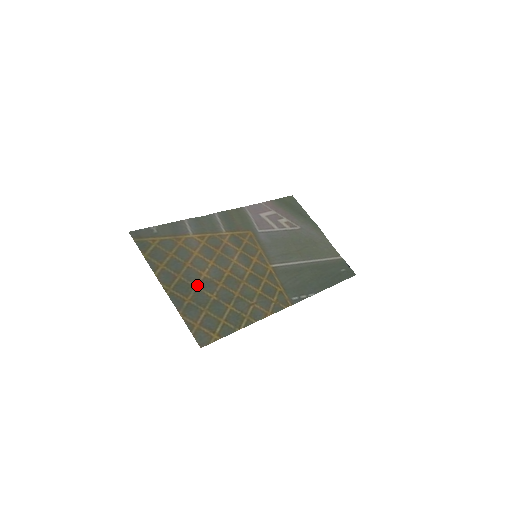
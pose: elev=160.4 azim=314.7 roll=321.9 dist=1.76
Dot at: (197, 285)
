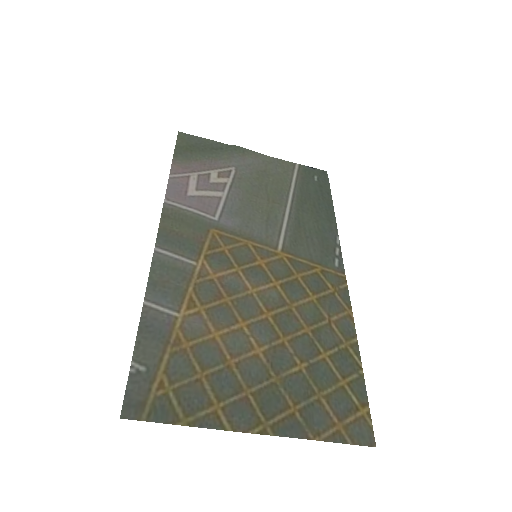
Dot at: (273, 376)
